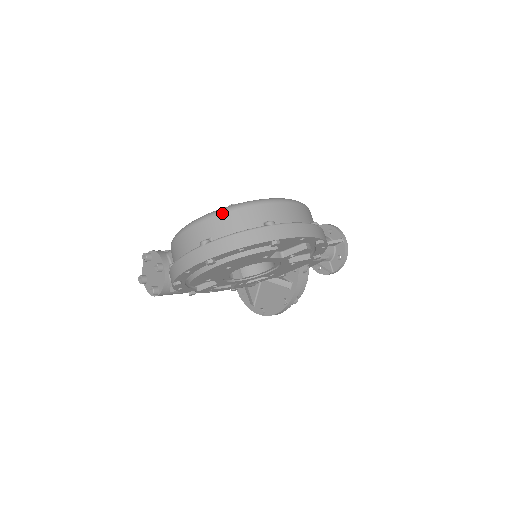
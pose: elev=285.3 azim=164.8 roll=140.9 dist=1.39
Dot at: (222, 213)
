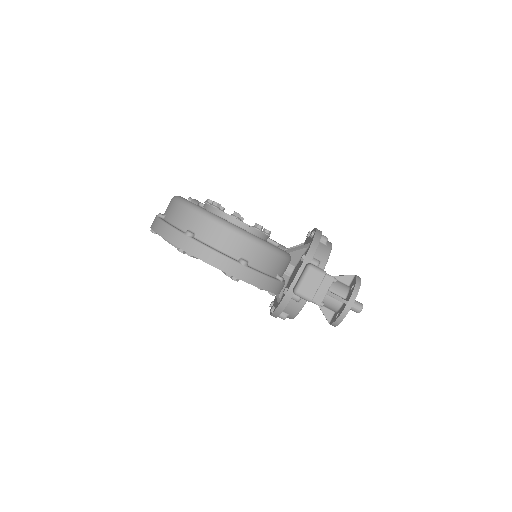
Dot at: (178, 203)
